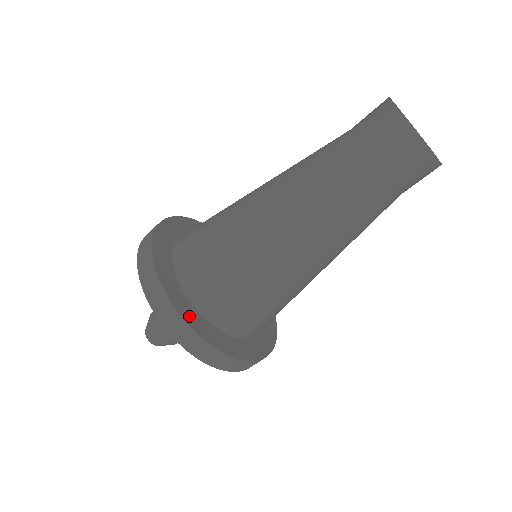
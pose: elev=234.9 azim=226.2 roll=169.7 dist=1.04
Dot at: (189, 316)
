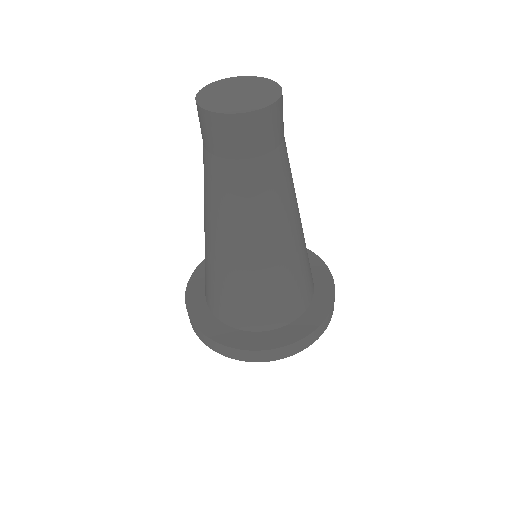
Dot at: (235, 341)
